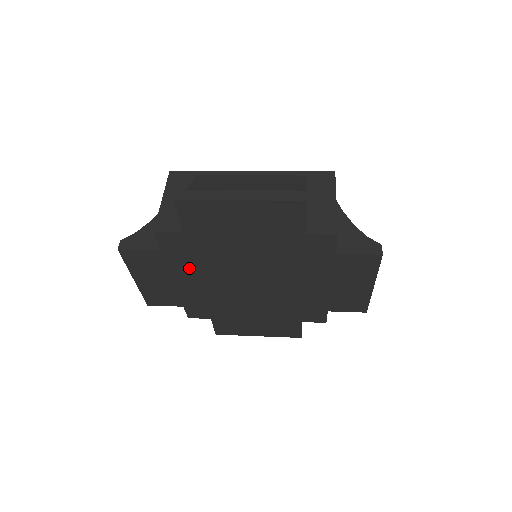
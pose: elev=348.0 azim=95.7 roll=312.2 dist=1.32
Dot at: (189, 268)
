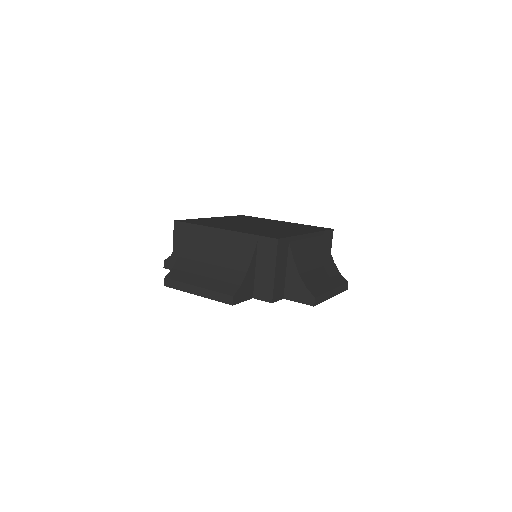
Dot at: occluded
